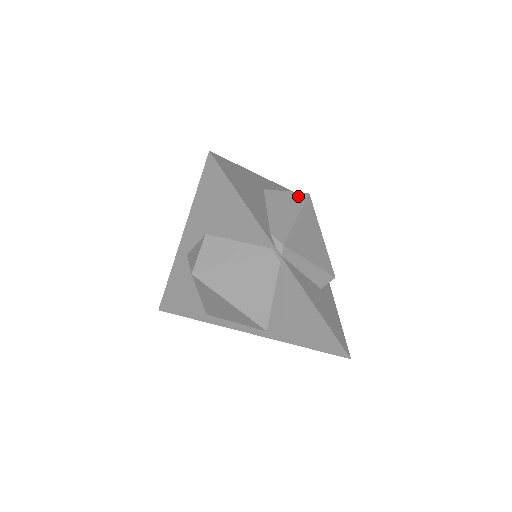
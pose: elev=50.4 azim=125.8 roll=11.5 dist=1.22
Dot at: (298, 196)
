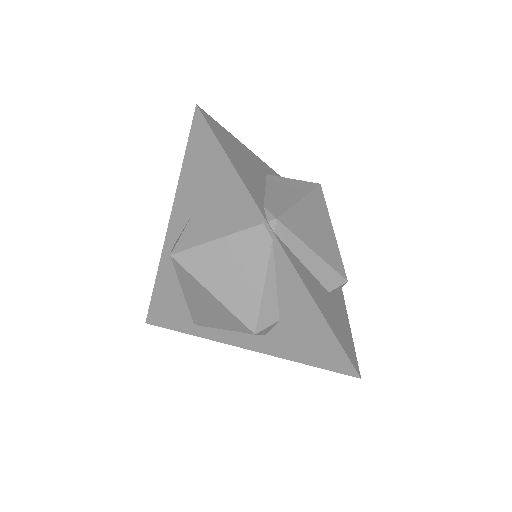
Dot at: (306, 184)
